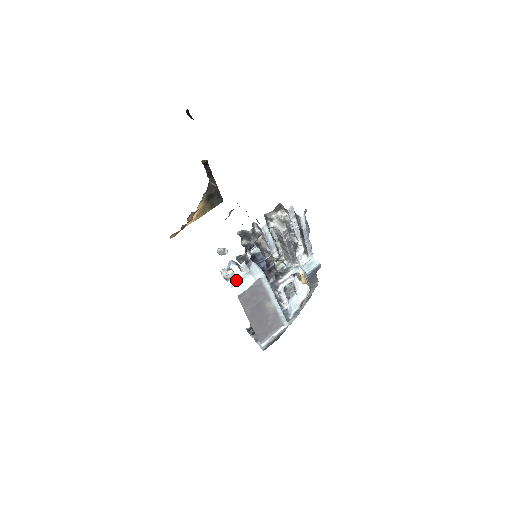
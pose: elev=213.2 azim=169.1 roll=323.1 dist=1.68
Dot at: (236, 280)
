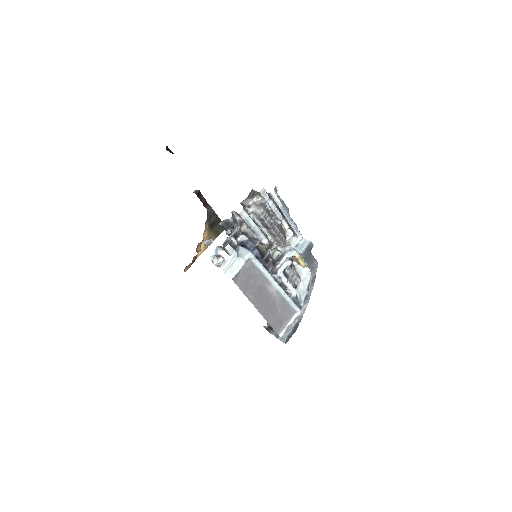
Dot at: (227, 264)
